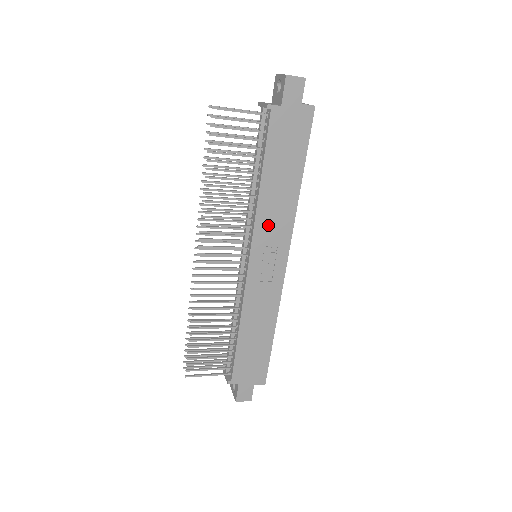
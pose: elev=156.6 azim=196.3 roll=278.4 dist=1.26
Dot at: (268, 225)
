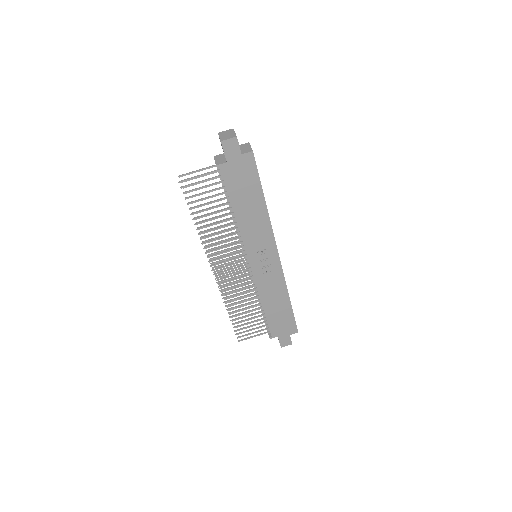
Dot at: (253, 238)
